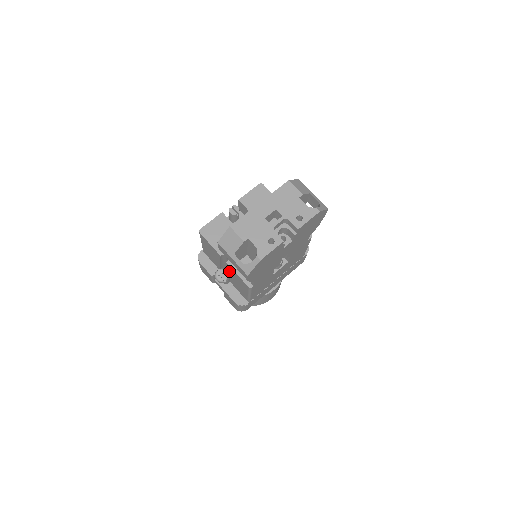
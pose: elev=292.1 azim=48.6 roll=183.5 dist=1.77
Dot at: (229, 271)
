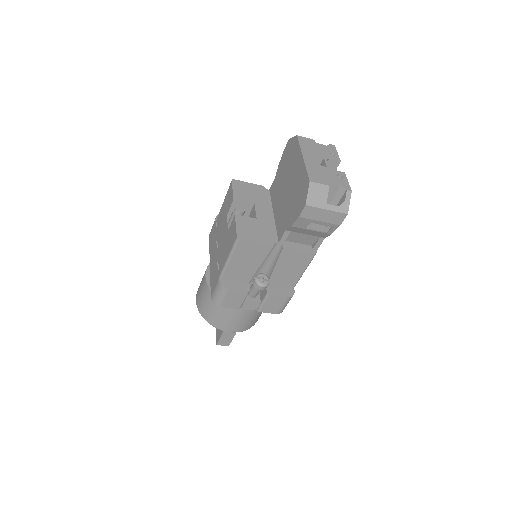
Dot at: (279, 261)
